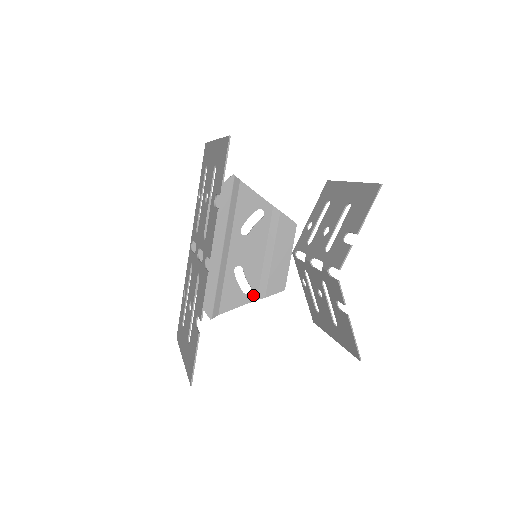
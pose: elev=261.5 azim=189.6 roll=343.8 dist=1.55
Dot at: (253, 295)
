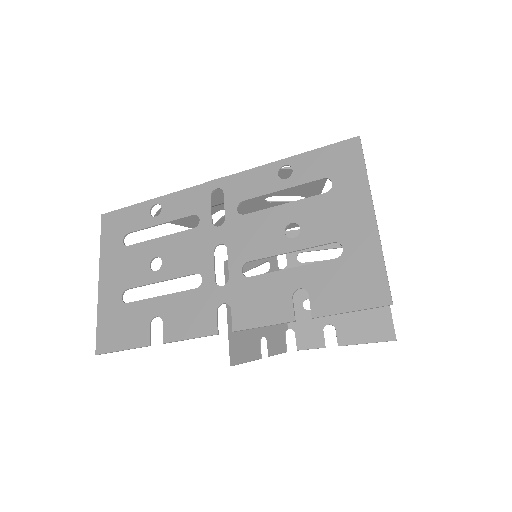
Dot at: occluded
